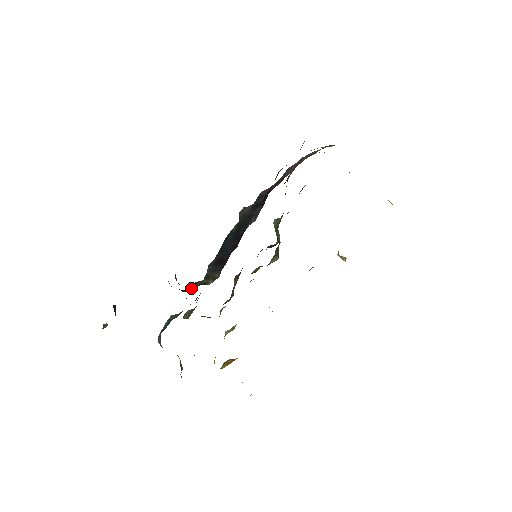
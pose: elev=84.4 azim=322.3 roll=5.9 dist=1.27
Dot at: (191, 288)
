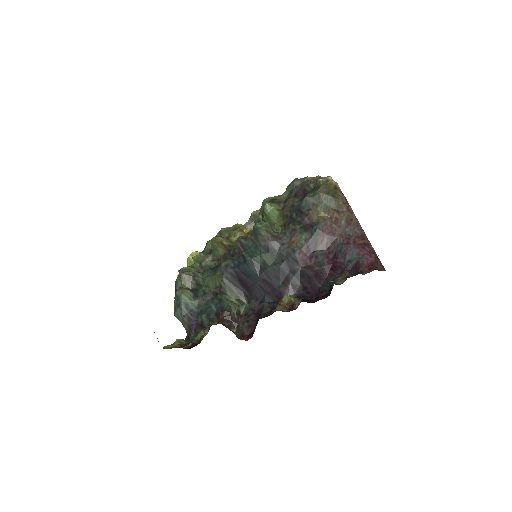
Dot at: (234, 324)
